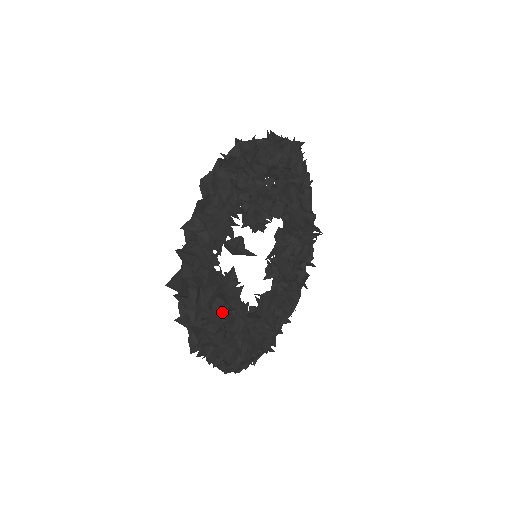
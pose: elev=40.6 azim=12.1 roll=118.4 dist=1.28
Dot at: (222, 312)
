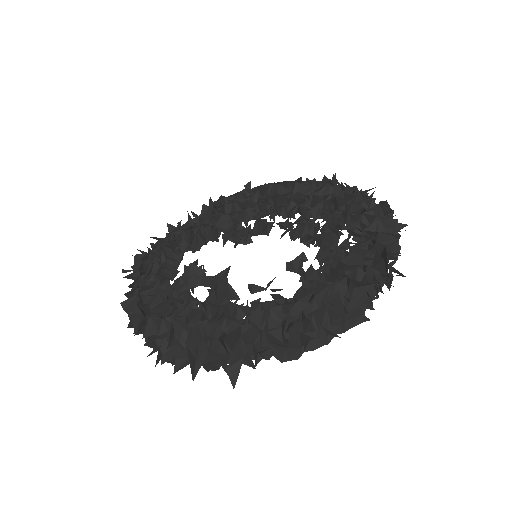
Dot at: occluded
